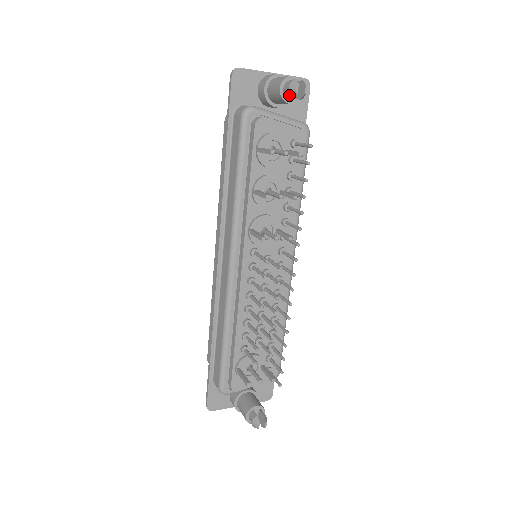
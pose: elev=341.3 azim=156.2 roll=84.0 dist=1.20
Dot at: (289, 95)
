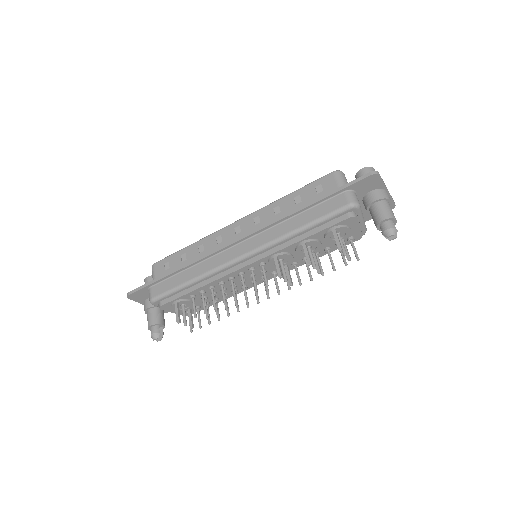
Dot at: (383, 231)
